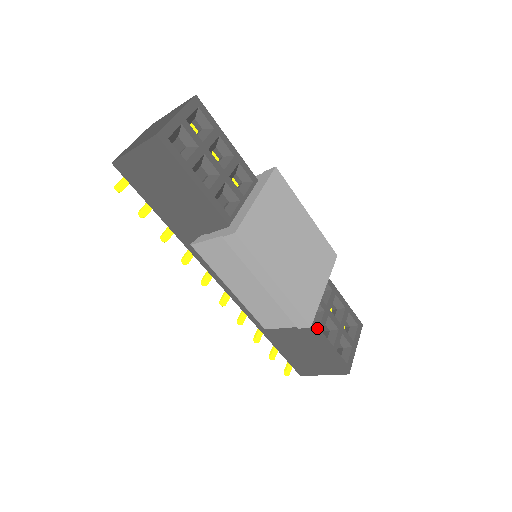
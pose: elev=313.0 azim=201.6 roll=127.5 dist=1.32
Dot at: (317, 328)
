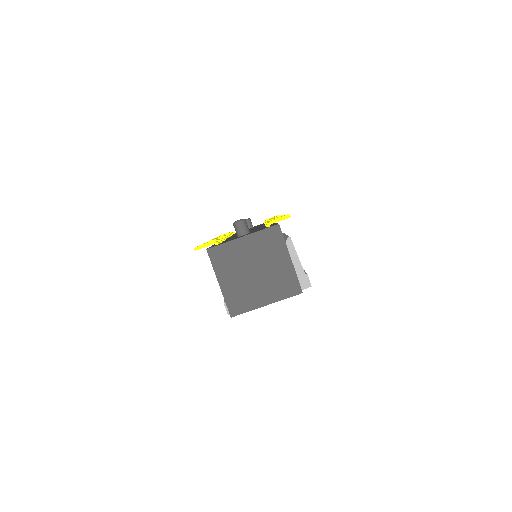
Dot at: occluded
